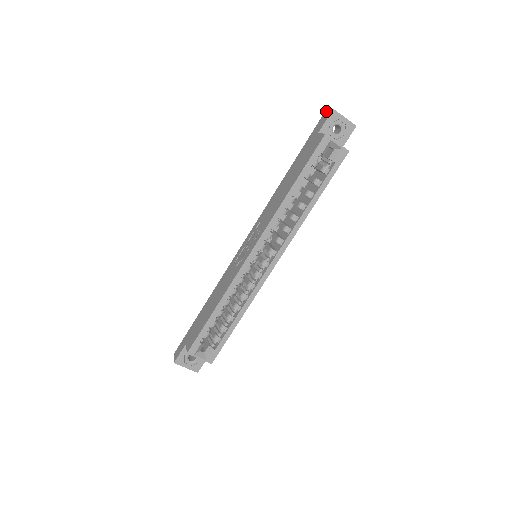
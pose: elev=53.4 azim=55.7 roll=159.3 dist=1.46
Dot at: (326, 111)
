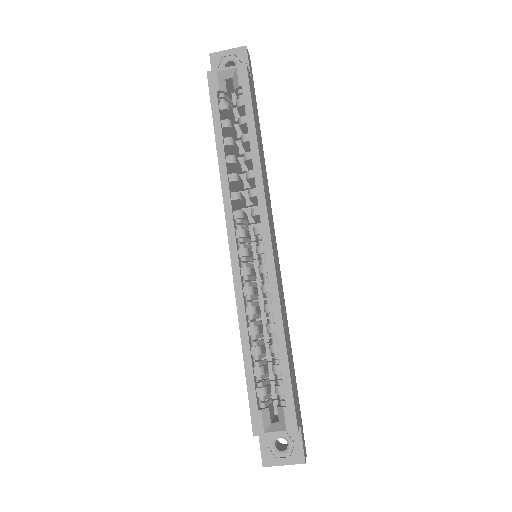
Dot at: occluded
